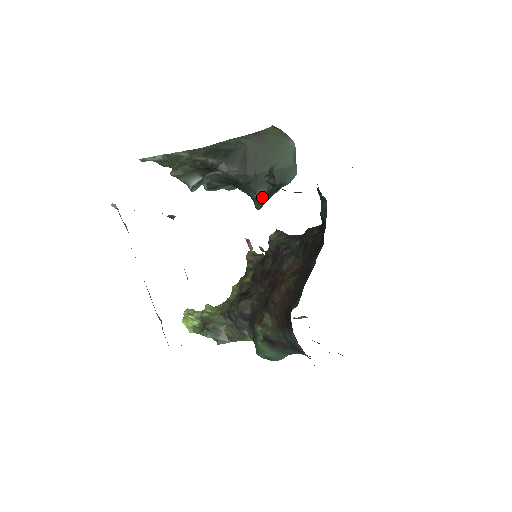
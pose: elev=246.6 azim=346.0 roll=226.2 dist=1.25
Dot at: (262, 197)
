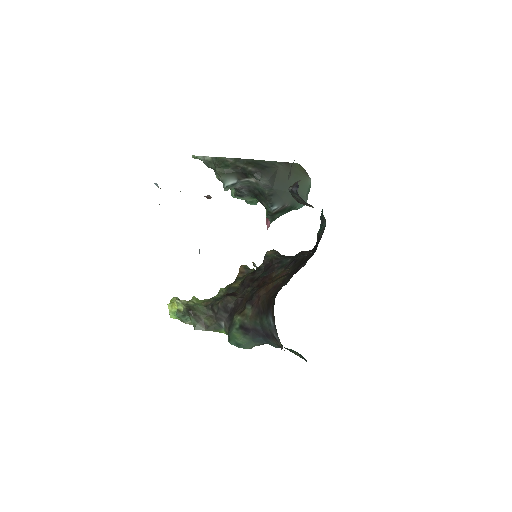
Dot at: (276, 212)
